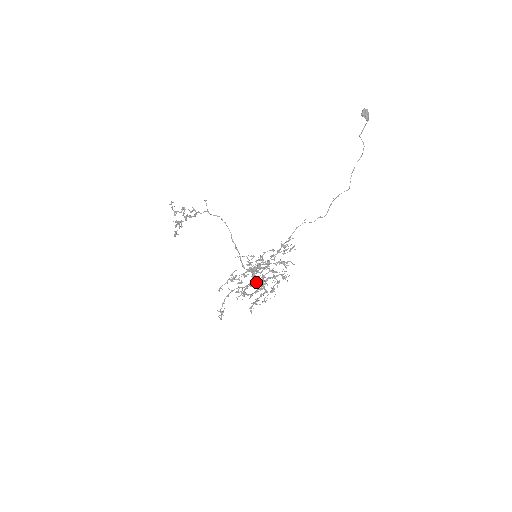
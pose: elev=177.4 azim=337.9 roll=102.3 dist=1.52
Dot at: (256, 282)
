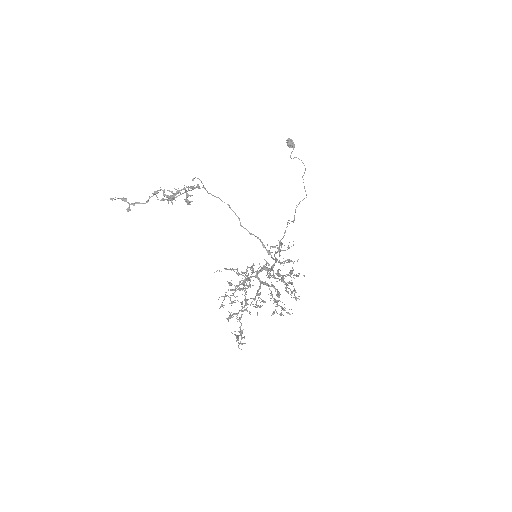
Dot at: (260, 292)
